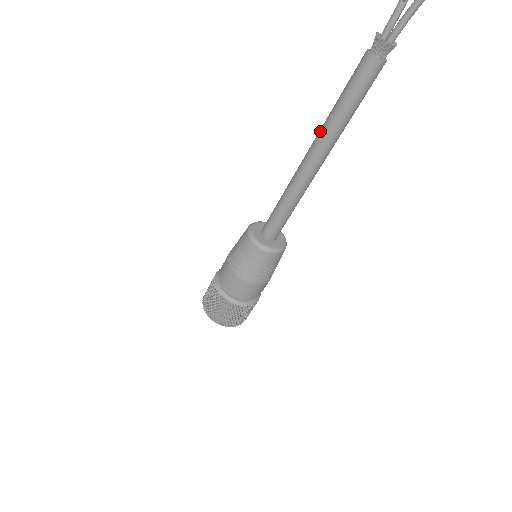
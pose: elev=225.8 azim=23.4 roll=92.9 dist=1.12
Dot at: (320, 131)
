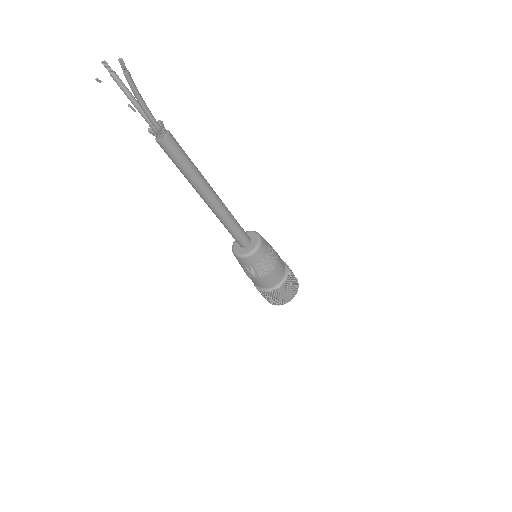
Dot at: (192, 186)
